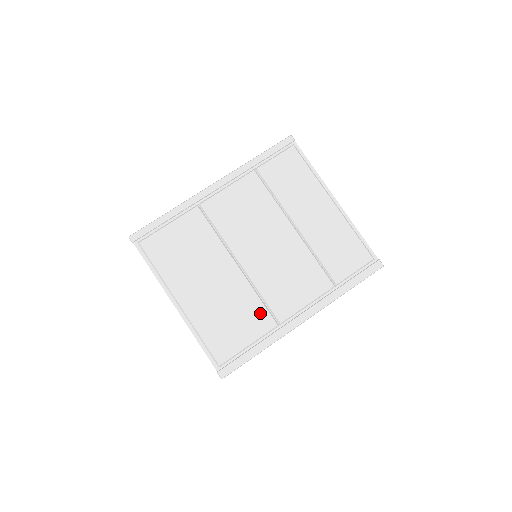
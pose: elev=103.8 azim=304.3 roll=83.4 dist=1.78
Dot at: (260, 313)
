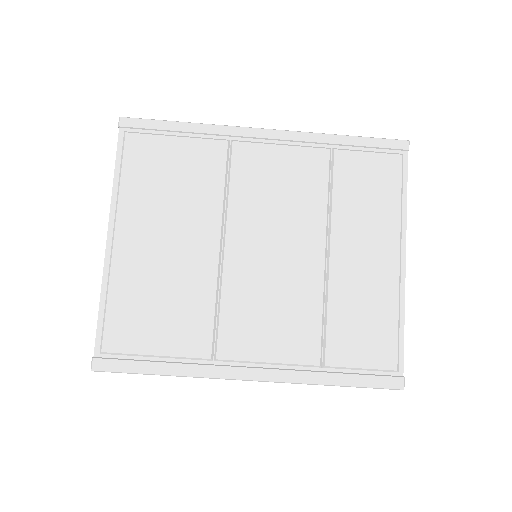
Dot at: (201, 326)
